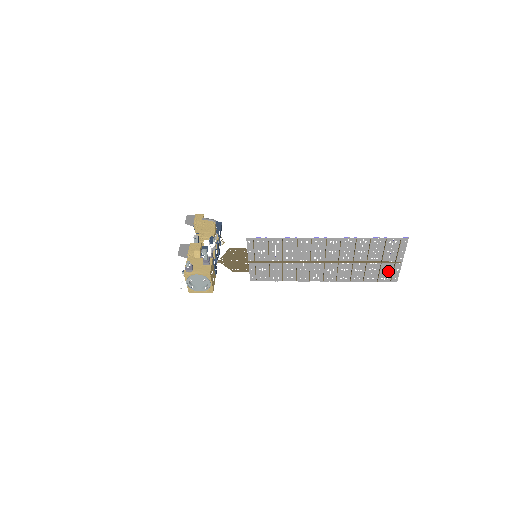
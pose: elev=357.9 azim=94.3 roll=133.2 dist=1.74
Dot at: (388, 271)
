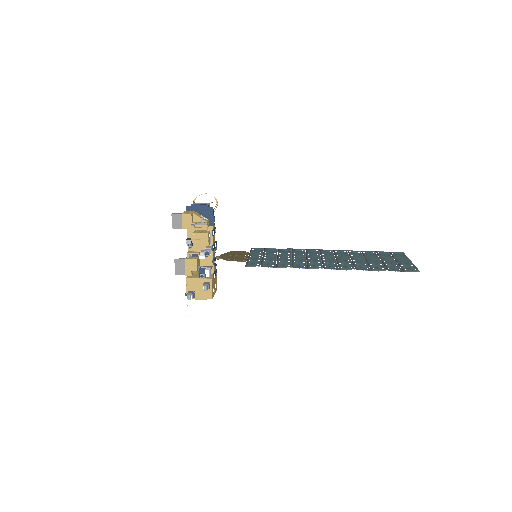
Dot at: (394, 257)
